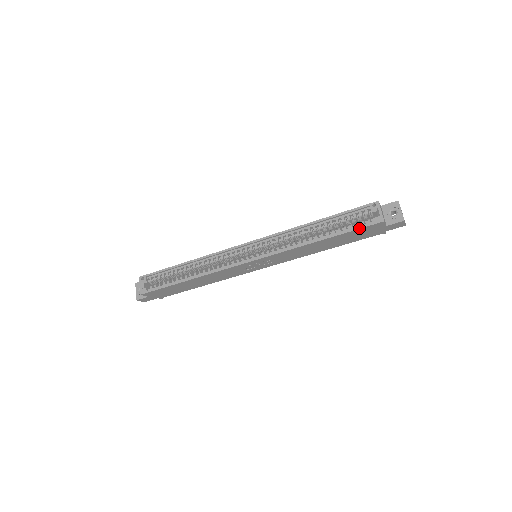
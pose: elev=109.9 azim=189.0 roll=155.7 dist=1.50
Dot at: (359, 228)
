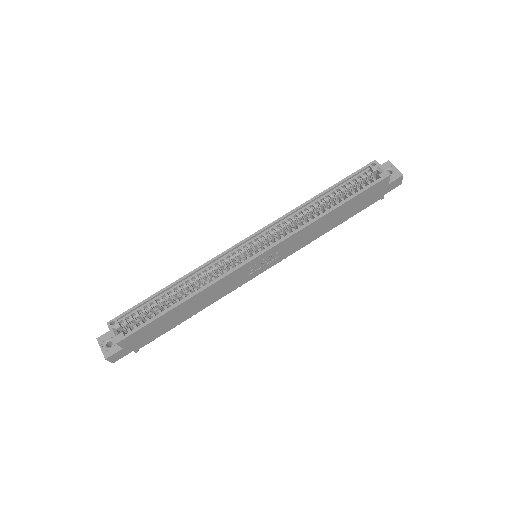
Dot at: (369, 187)
